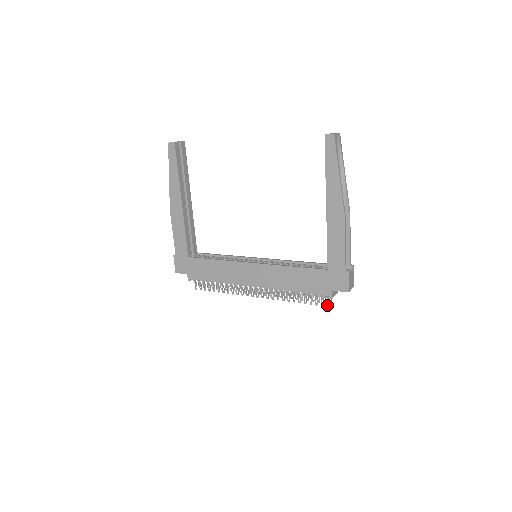
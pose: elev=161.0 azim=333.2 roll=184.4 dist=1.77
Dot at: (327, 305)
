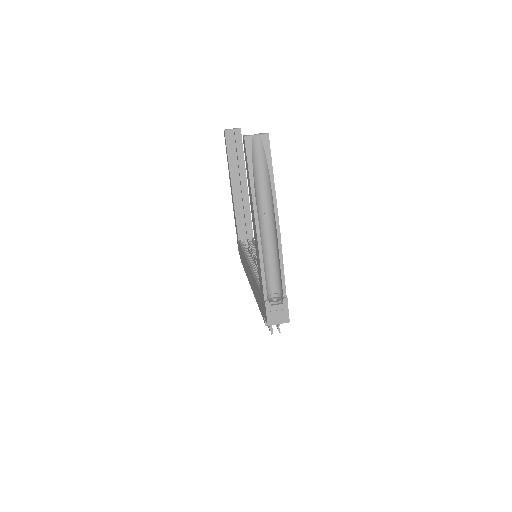
Dot at: occluded
